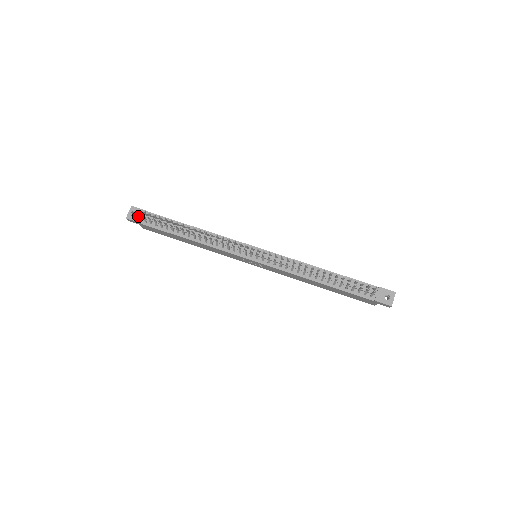
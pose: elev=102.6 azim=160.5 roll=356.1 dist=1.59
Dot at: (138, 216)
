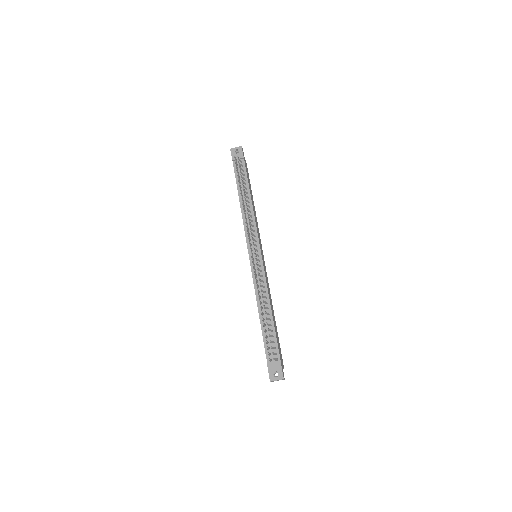
Dot at: occluded
